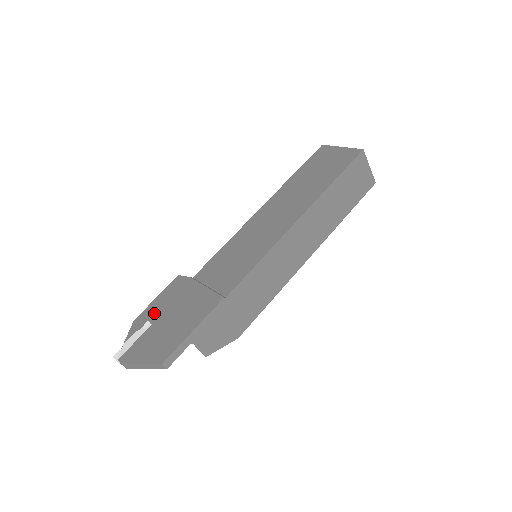
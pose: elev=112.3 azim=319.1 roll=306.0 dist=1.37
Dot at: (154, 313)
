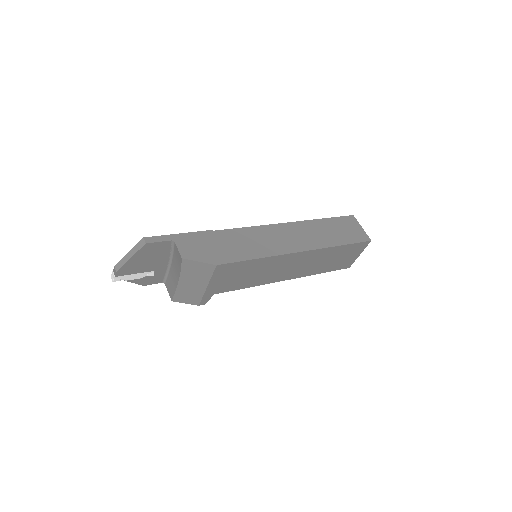
Dot at: occluded
